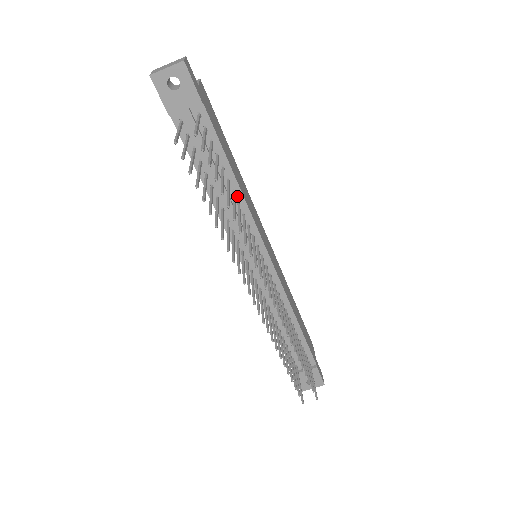
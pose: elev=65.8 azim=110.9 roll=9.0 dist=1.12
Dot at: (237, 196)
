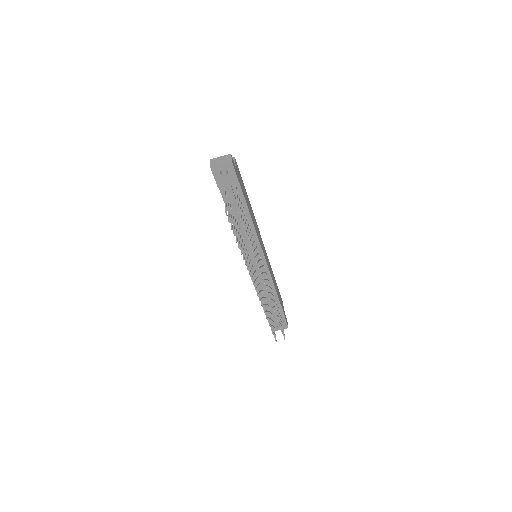
Dot at: (251, 227)
